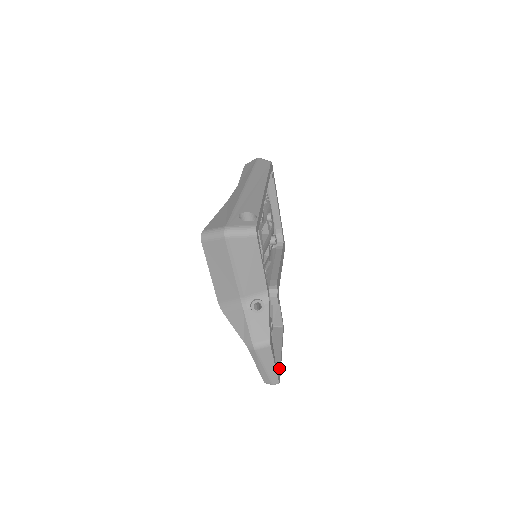
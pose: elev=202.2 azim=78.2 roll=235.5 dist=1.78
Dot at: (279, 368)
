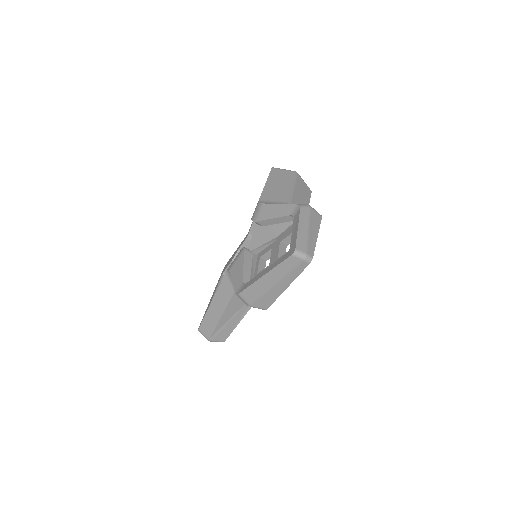
Dot at: occluded
